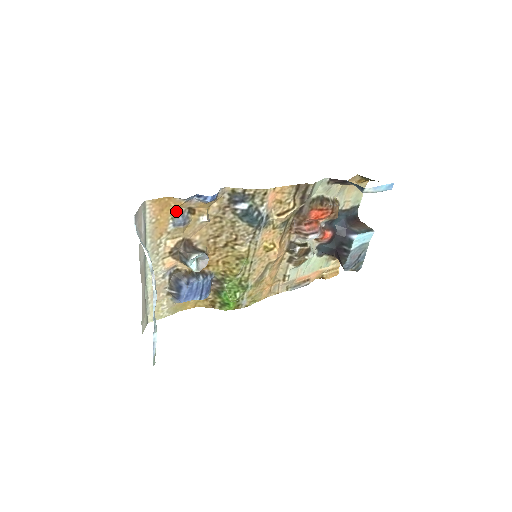
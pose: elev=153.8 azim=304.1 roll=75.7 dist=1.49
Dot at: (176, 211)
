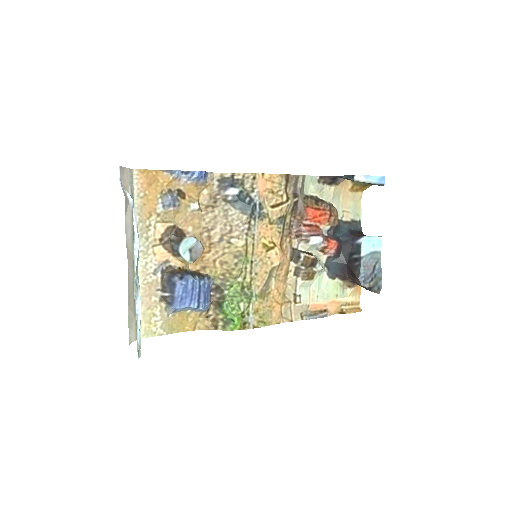
Dot at: (165, 190)
